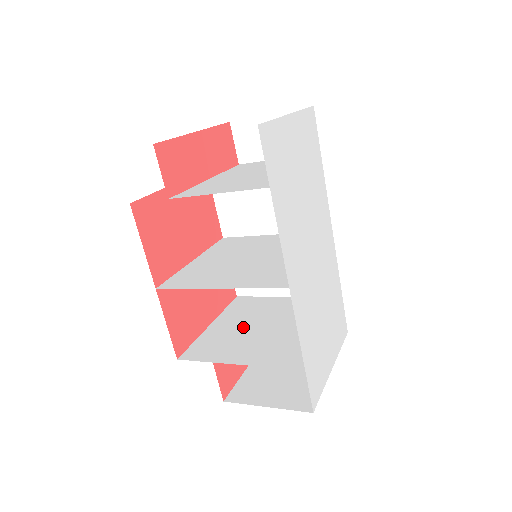
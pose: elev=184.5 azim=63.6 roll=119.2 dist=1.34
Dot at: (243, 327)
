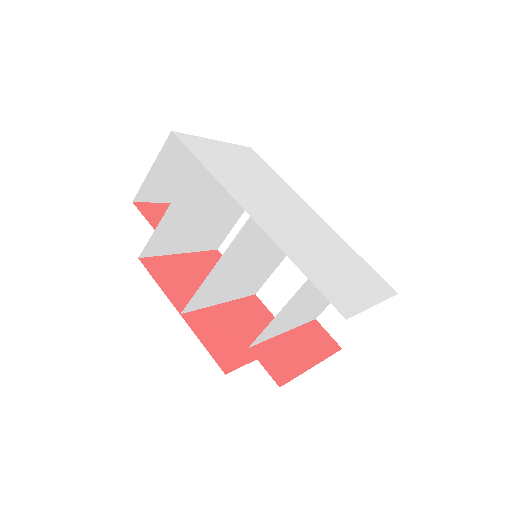
Dot at: (285, 331)
